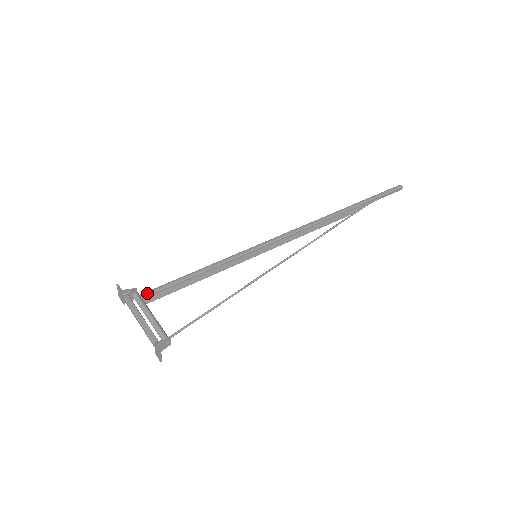
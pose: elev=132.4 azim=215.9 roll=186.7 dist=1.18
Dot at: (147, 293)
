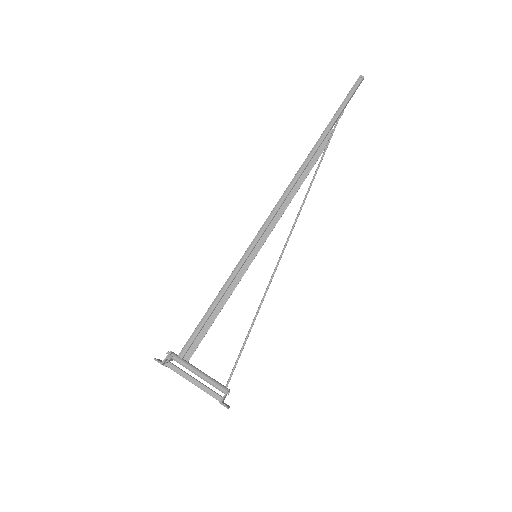
Dot at: (183, 352)
